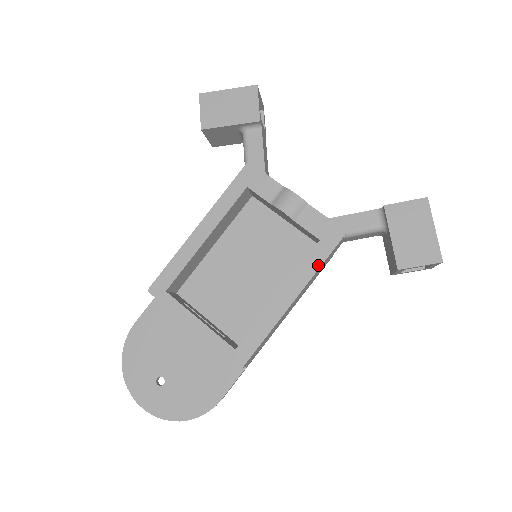
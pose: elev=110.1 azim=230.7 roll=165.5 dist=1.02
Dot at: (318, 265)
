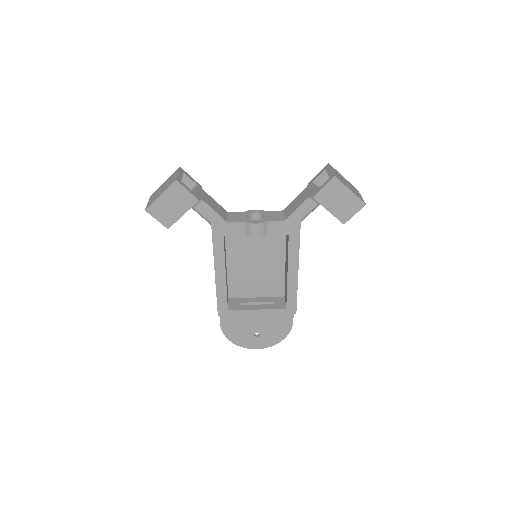
Dot at: (298, 247)
